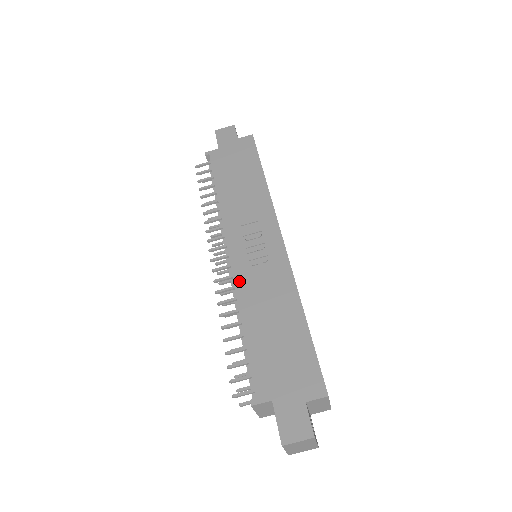
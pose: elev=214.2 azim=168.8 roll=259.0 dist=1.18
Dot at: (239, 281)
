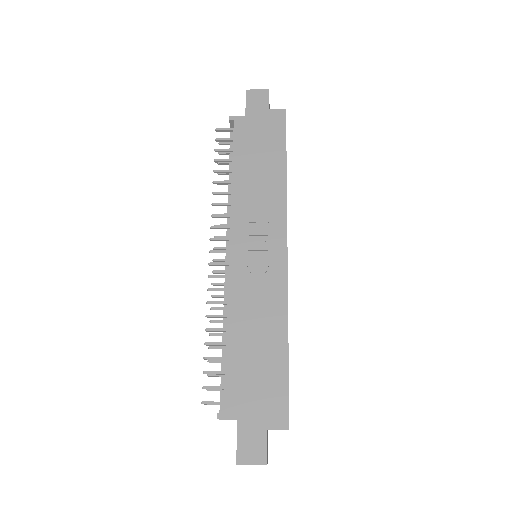
Dot at: (233, 286)
